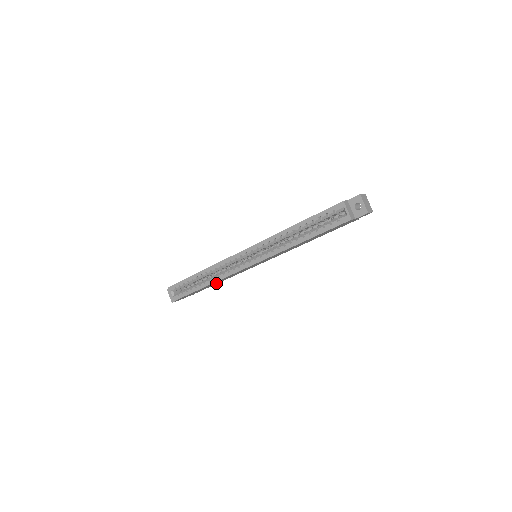
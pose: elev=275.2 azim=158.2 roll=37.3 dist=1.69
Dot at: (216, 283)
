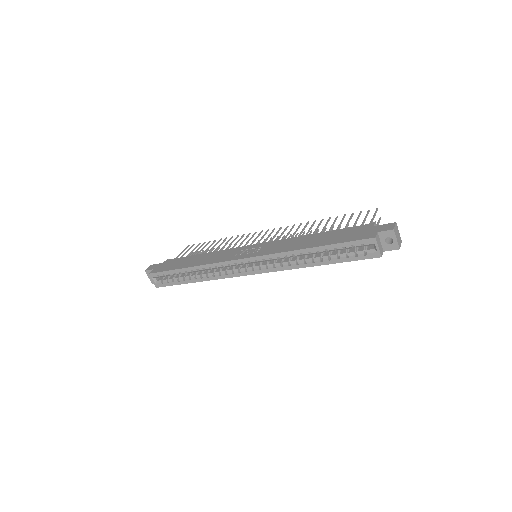
Dot at: occluded
